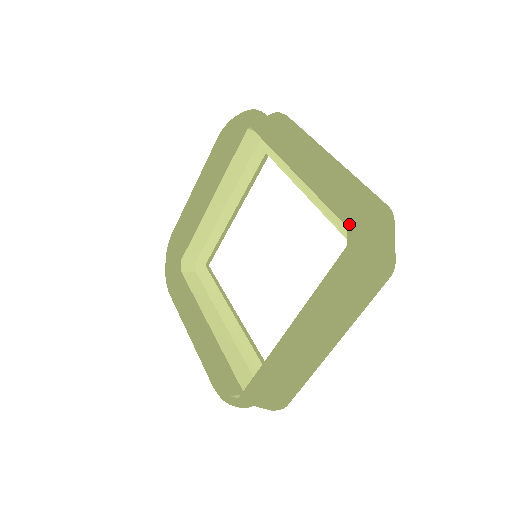
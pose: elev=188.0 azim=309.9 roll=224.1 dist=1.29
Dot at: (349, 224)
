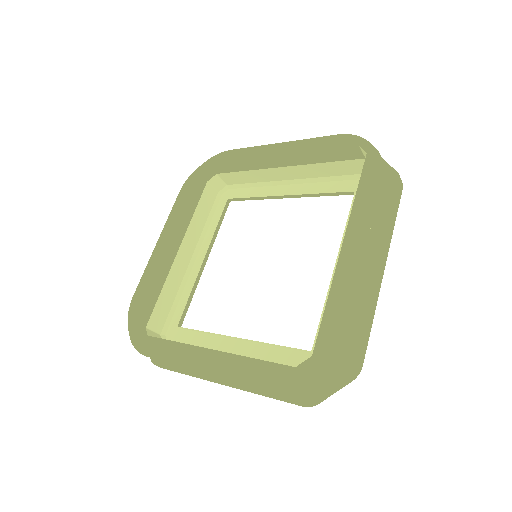
Dot at: (360, 142)
